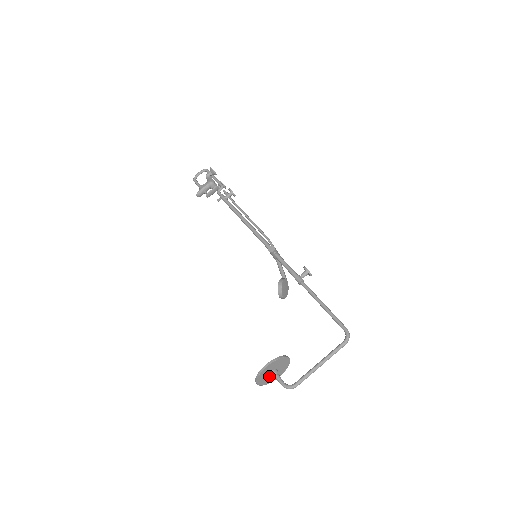
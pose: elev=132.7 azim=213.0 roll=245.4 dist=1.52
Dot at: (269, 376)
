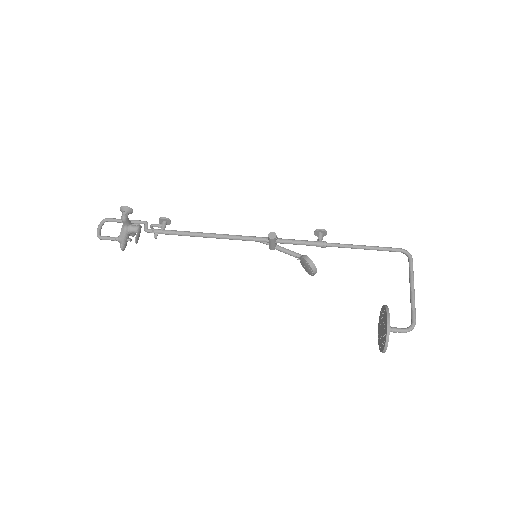
Dot at: occluded
